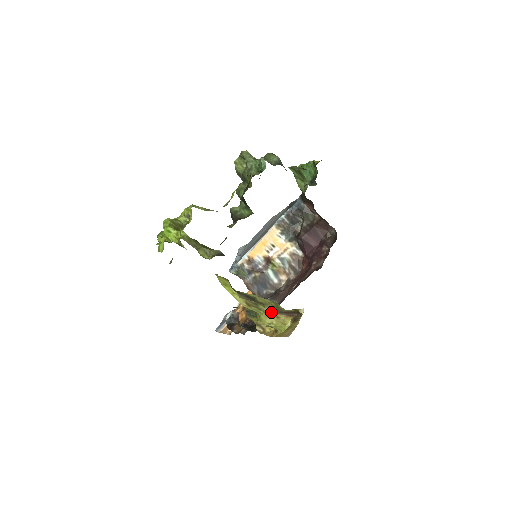
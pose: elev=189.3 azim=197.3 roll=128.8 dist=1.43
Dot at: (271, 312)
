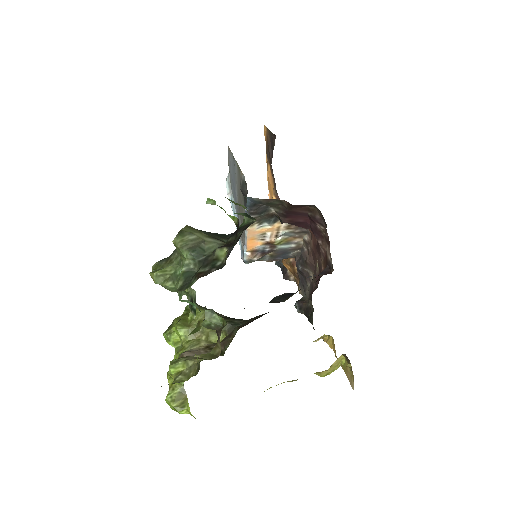
Dot at: (320, 373)
